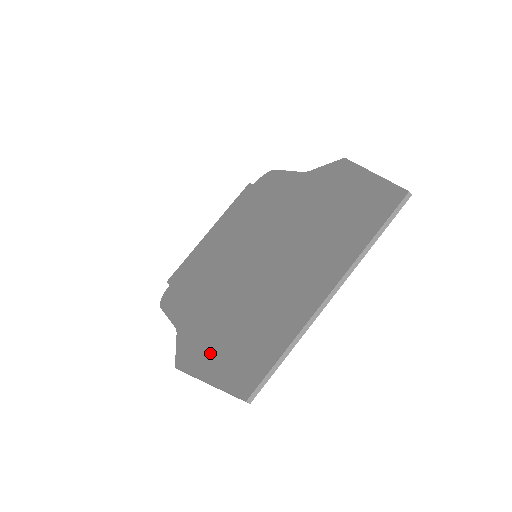
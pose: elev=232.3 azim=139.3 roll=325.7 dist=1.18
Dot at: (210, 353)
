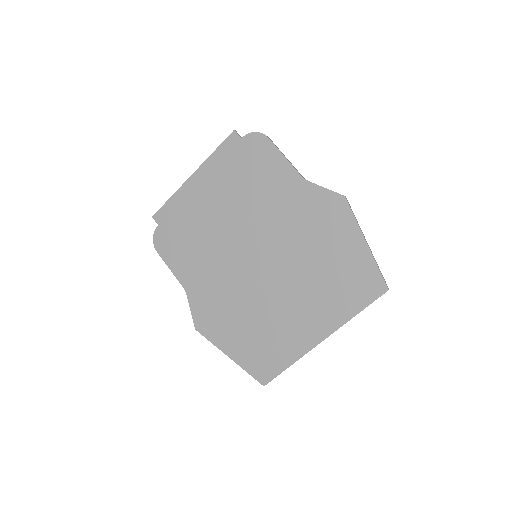
Dot at: (227, 335)
